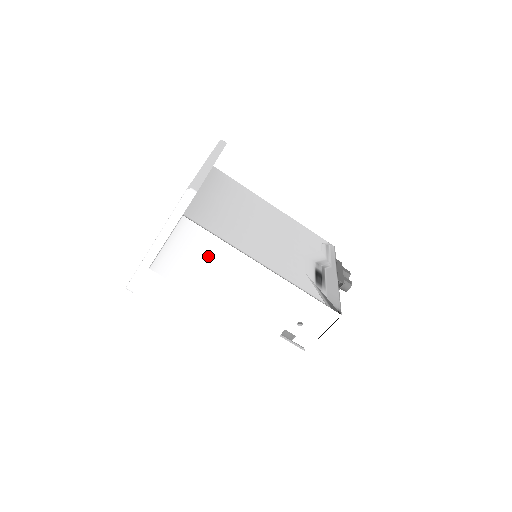
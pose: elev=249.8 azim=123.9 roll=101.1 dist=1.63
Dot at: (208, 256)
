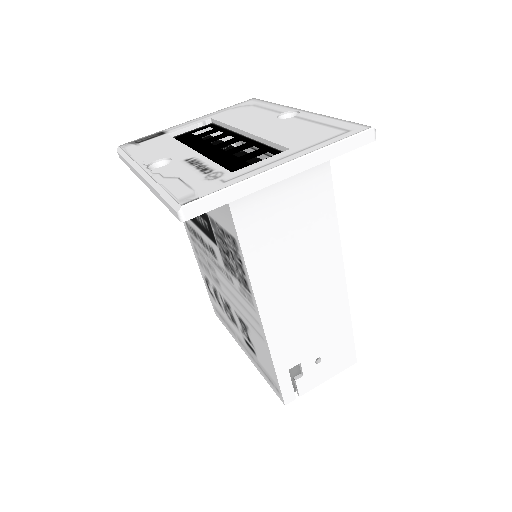
Dot at: (308, 226)
